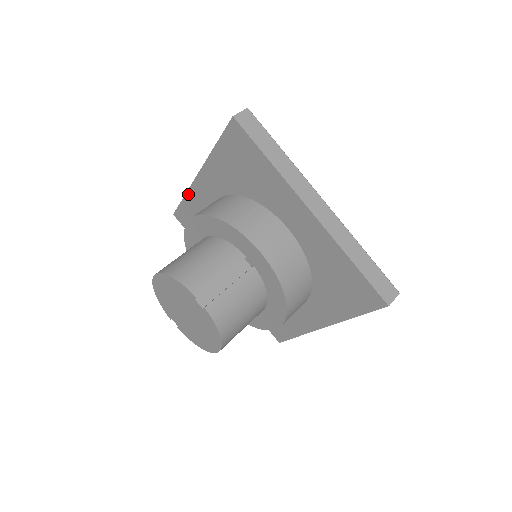
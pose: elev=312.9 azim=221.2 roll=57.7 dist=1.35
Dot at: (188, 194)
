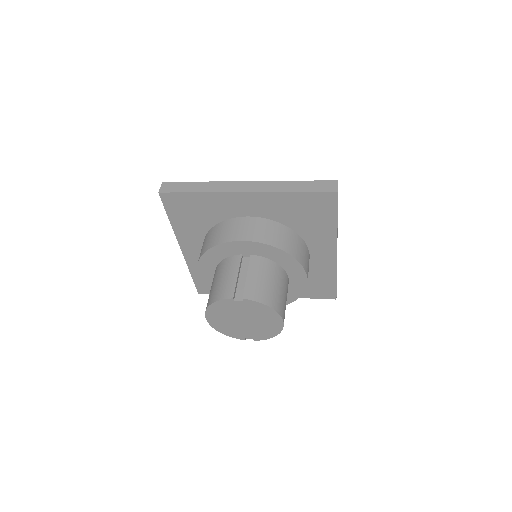
Dot at: (190, 269)
